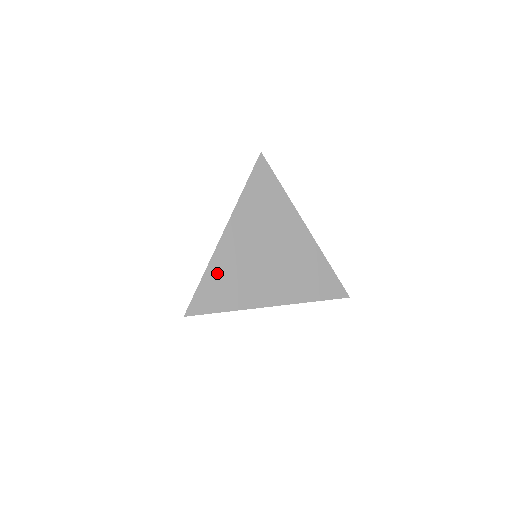
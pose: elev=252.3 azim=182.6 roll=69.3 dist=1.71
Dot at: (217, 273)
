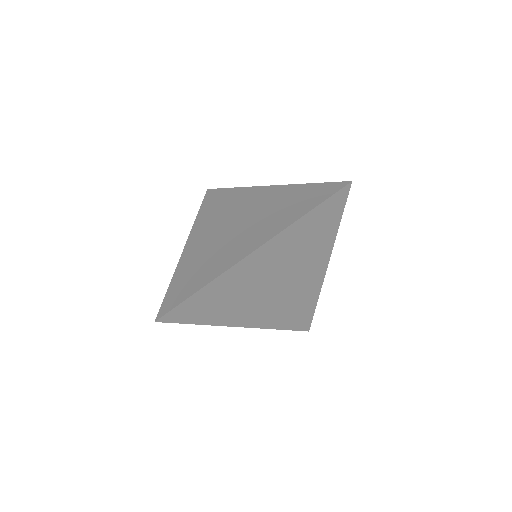
Dot at: (217, 289)
